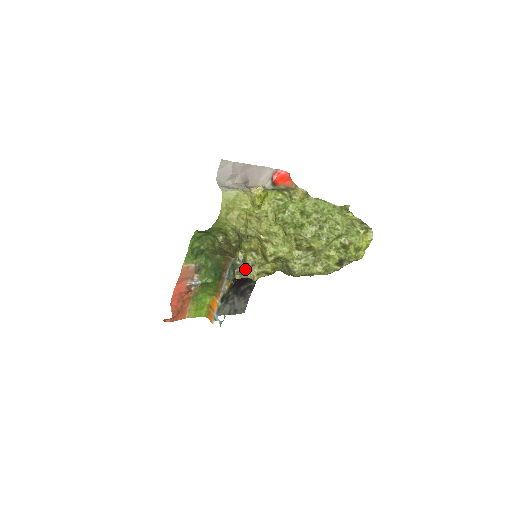
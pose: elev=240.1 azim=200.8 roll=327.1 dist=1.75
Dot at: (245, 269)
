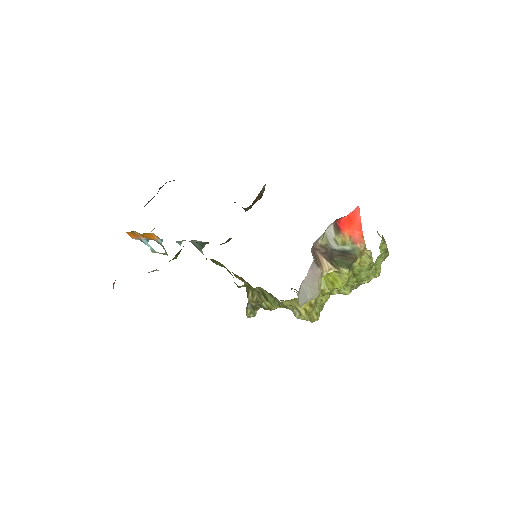
Dot at: (259, 306)
